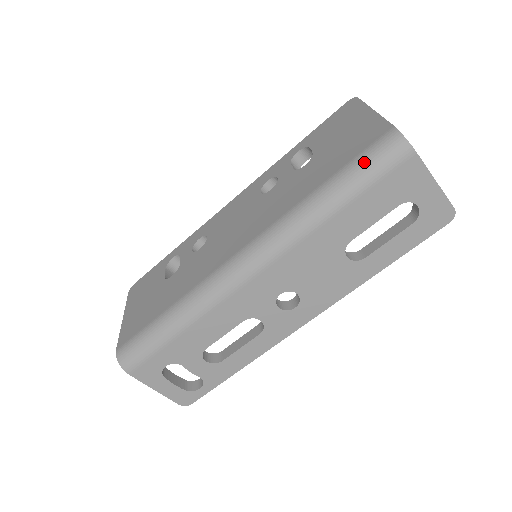
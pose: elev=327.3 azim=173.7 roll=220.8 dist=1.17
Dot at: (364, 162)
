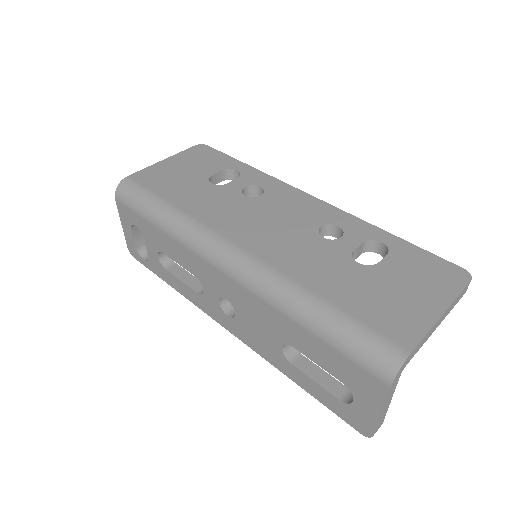
Dot at: (358, 336)
